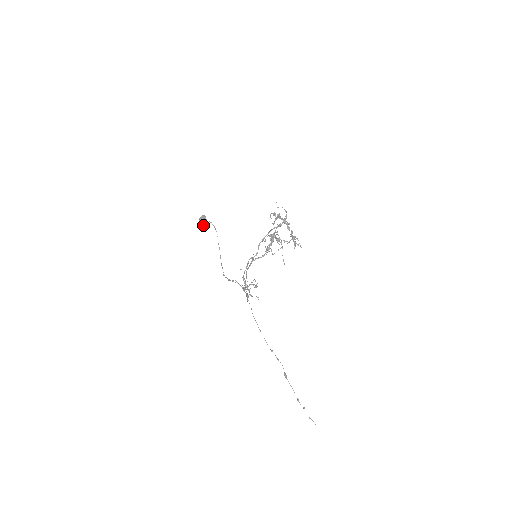
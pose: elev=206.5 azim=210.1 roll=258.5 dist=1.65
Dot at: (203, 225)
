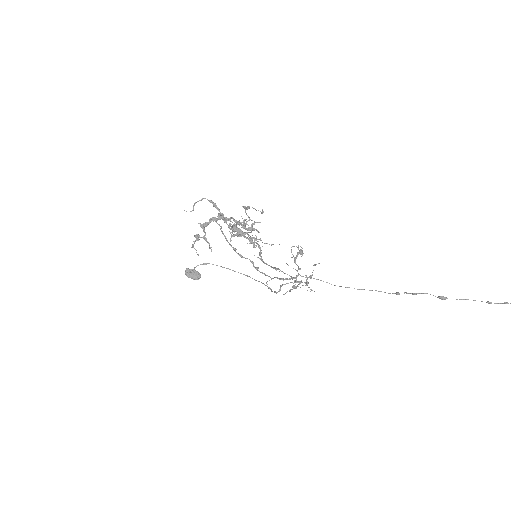
Dot at: (197, 278)
